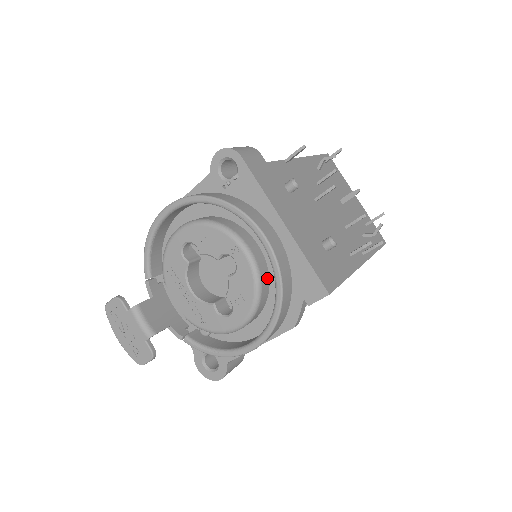
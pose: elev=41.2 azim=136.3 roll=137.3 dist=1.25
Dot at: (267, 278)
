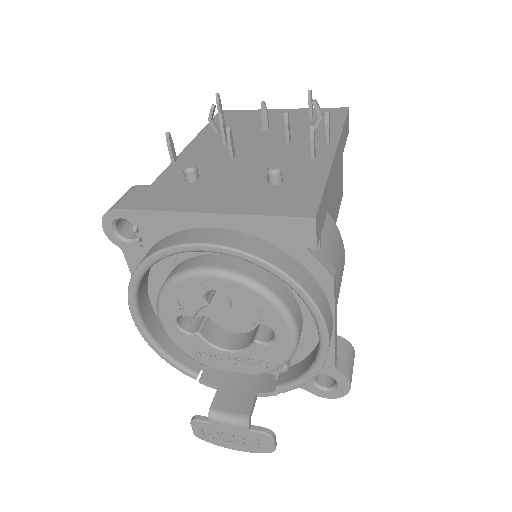
Dot at: (259, 270)
